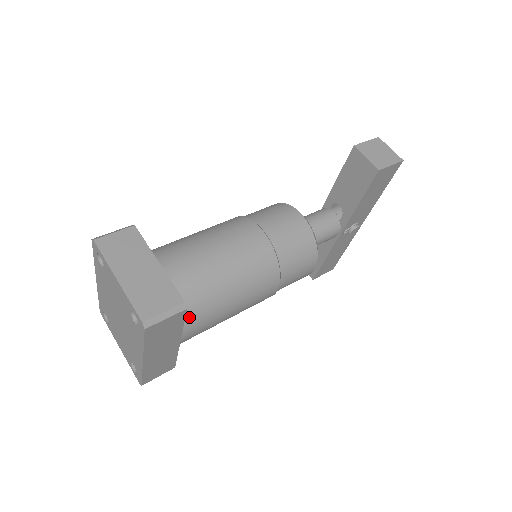
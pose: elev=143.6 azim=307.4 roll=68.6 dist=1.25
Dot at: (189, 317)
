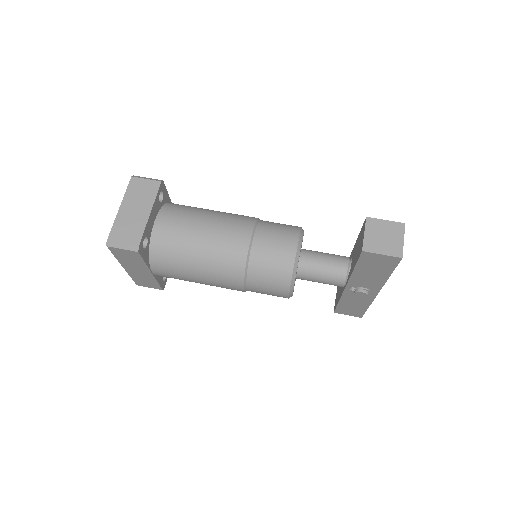
Dot at: (158, 261)
